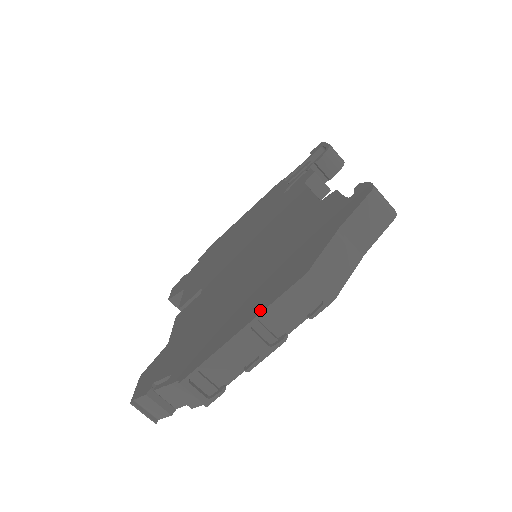
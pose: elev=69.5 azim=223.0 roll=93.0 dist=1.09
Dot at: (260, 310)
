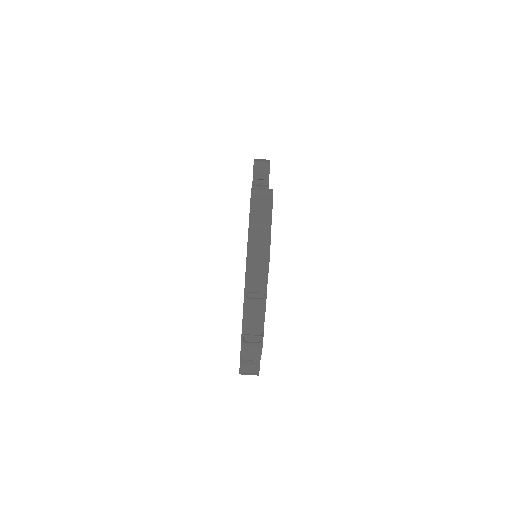
Dot at: occluded
